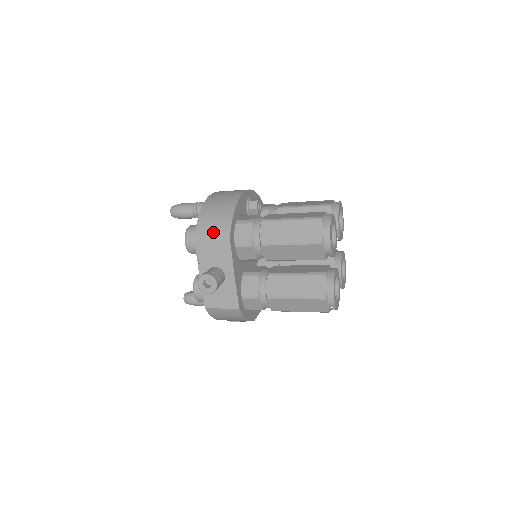
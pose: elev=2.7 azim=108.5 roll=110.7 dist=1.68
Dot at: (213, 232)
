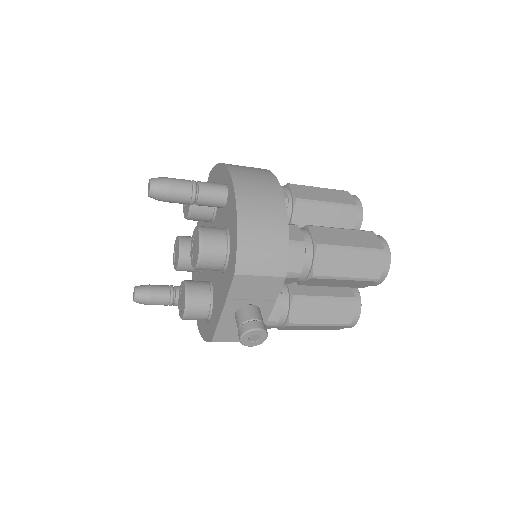
Dot at: (263, 264)
